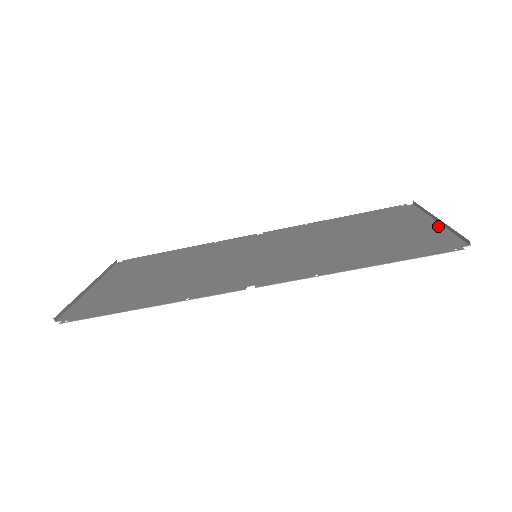
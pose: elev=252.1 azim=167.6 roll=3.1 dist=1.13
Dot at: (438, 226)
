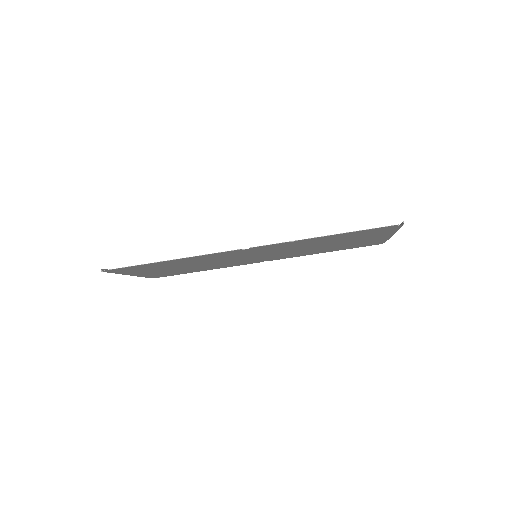
Dot at: (391, 233)
